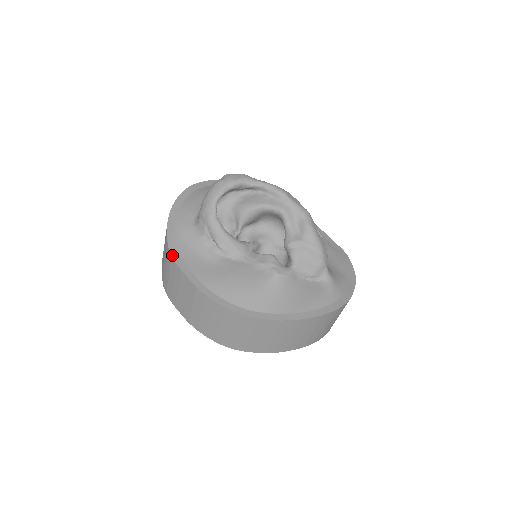
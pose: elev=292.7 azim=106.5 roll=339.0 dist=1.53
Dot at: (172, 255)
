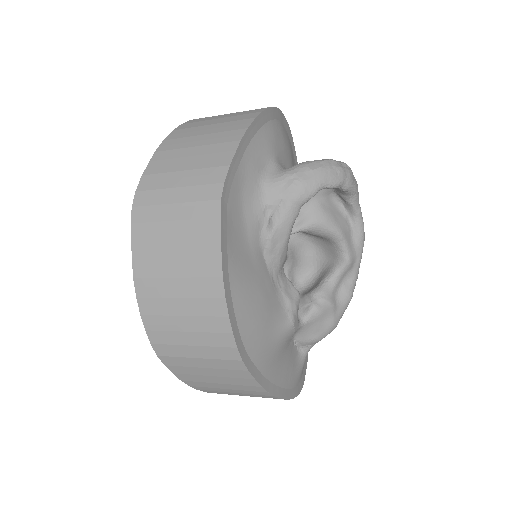
Dot at: (223, 196)
